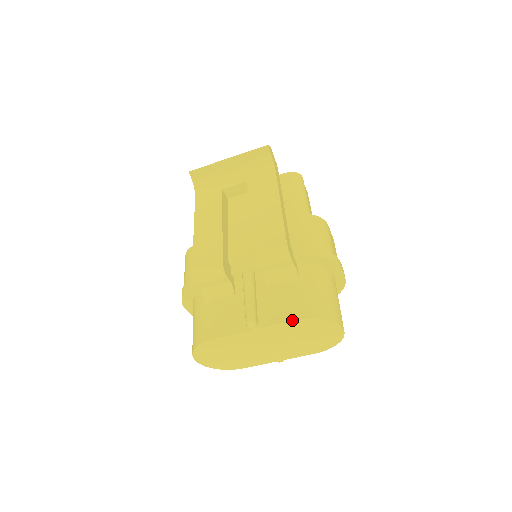
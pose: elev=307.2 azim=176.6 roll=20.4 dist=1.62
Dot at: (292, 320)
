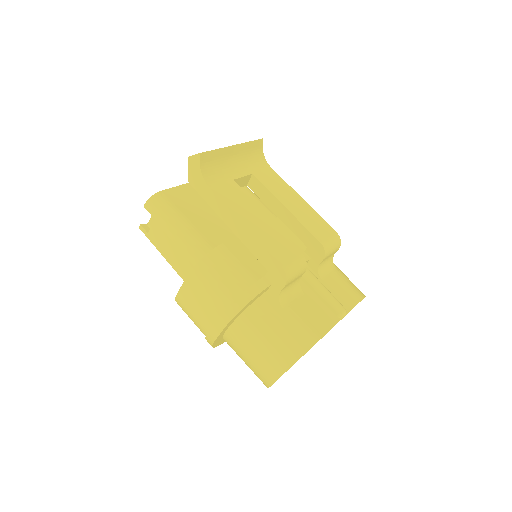
Dot at: (360, 301)
